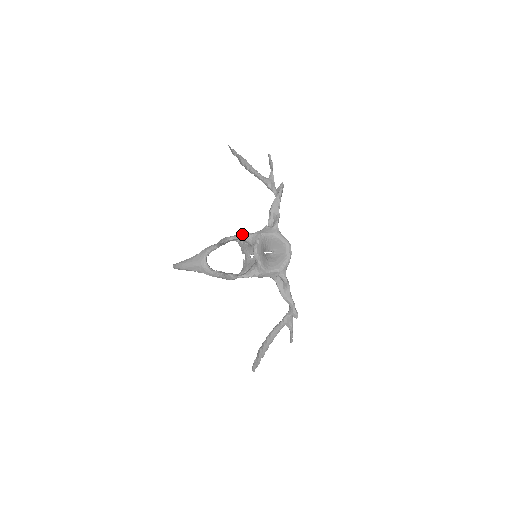
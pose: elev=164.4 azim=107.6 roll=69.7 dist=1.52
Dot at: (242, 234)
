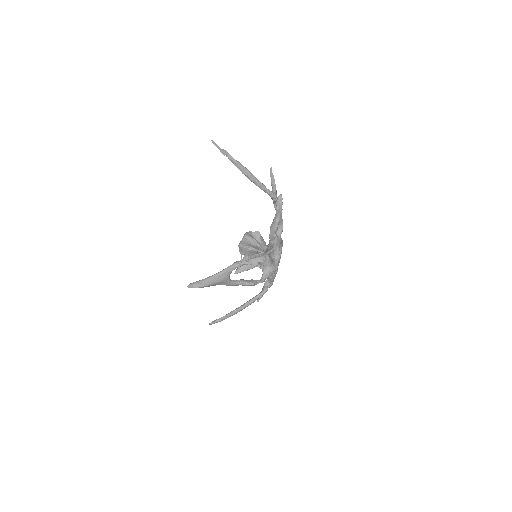
Dot at: (269, 251)
